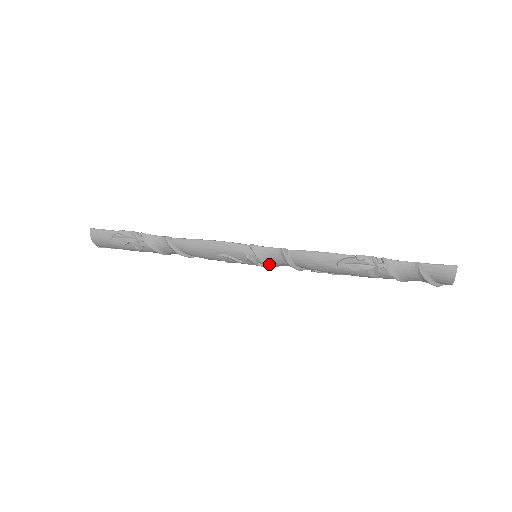
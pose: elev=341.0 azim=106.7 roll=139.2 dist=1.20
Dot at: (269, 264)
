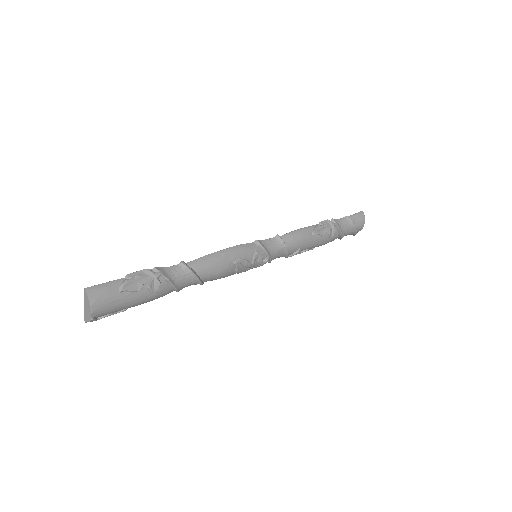
Dot at: (270, 256)
